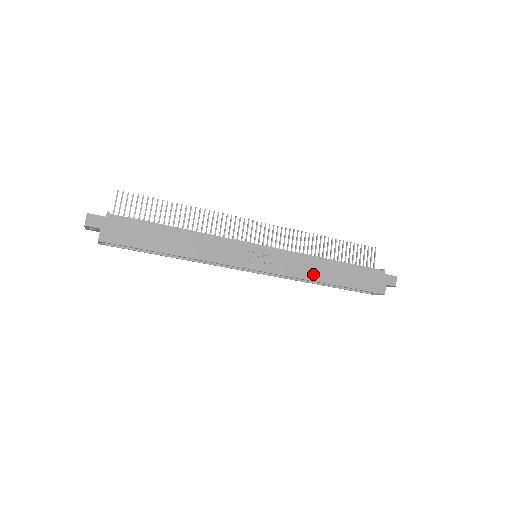
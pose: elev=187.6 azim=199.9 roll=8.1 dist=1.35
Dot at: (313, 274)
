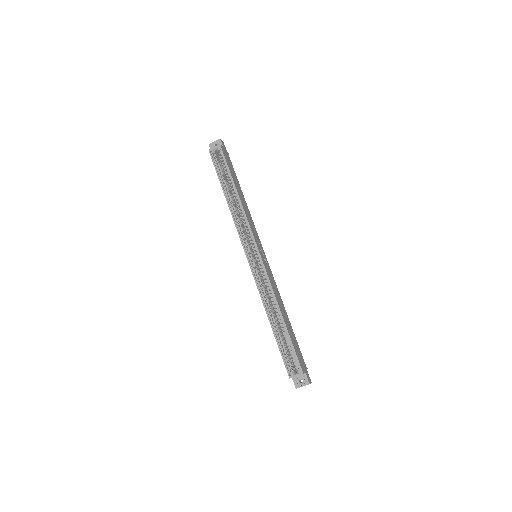
Dot at: (278, 299)
